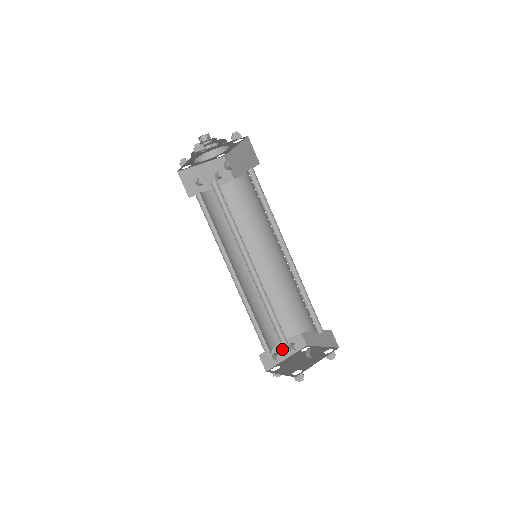
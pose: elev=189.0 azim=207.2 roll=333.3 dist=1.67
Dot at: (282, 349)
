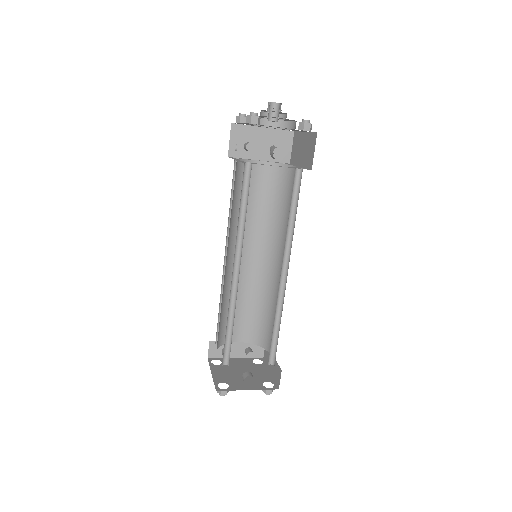
Dot at: (236, 348)
